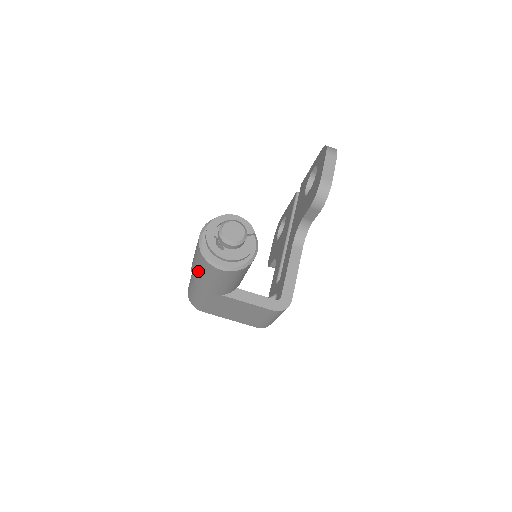
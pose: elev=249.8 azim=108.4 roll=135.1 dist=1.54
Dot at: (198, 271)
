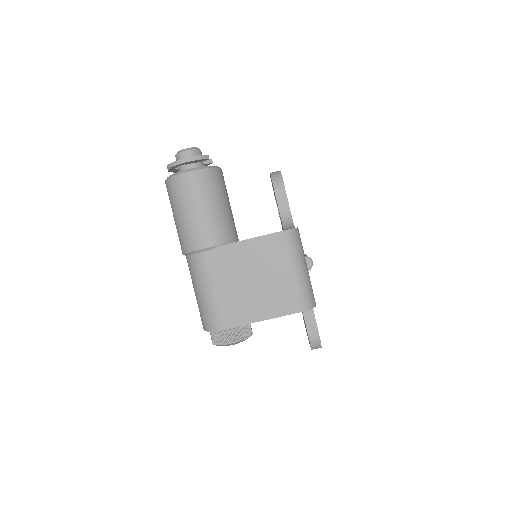
Dot at: (179, 218)
